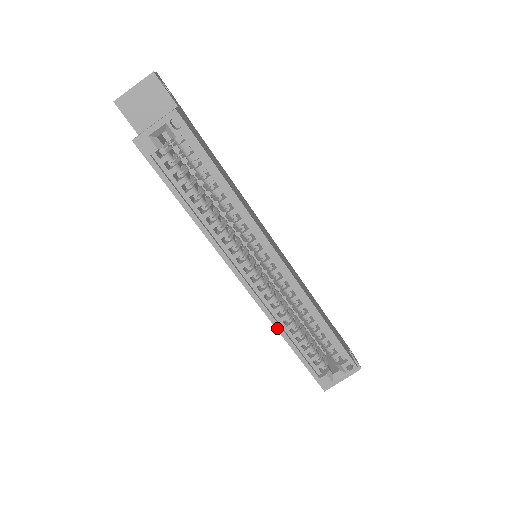
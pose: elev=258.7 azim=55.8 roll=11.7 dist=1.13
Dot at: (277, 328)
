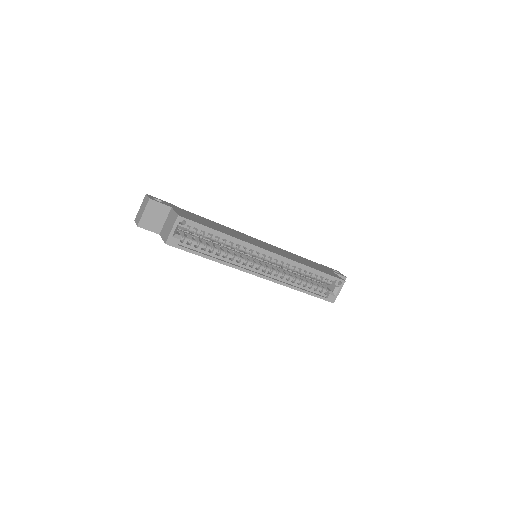
Dot at: (290, 287)
